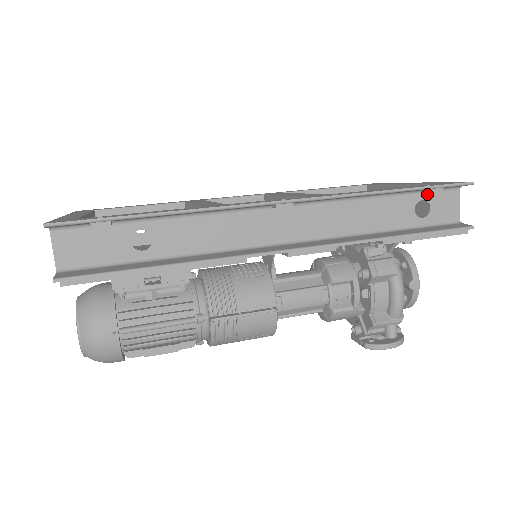
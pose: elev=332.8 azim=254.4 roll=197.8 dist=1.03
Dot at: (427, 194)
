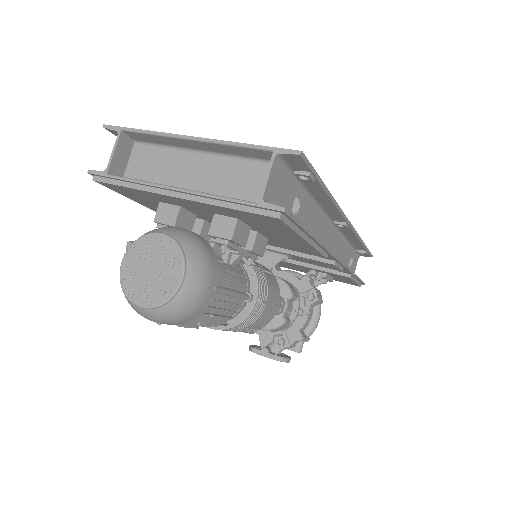
Dot at: (354, 253)
